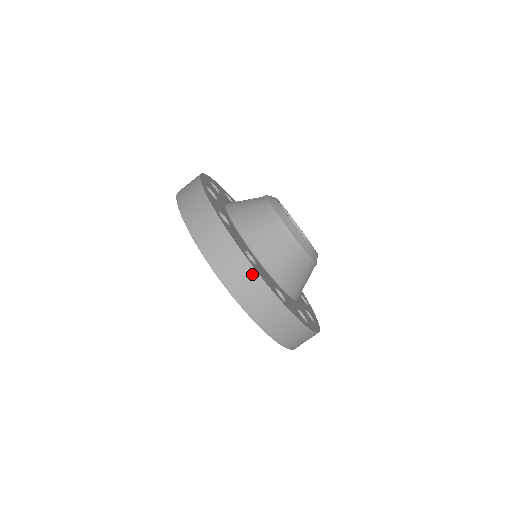
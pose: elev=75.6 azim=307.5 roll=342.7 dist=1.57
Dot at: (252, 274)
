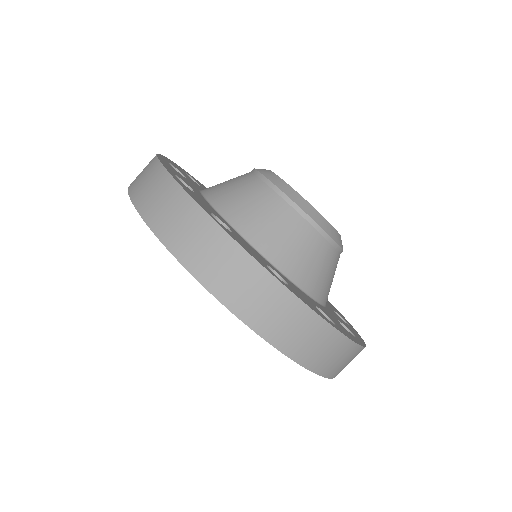
Dot at: (219, 237)
